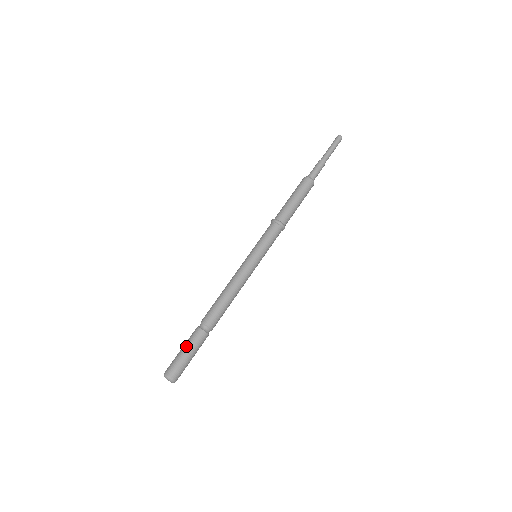
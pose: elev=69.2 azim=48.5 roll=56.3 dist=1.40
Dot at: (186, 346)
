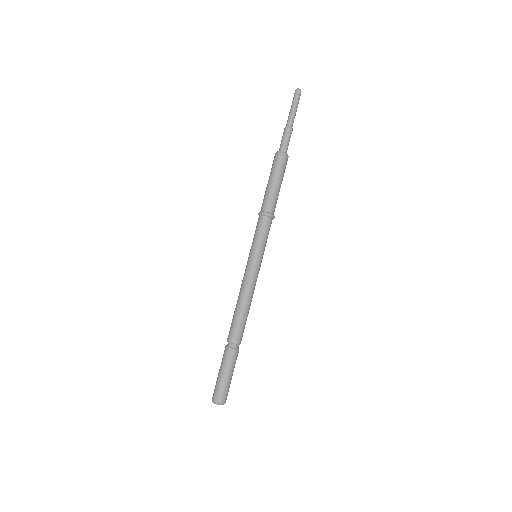
Dot at: (225, 370)
